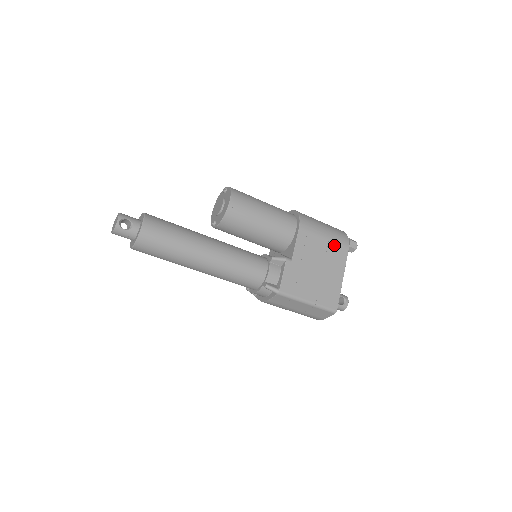
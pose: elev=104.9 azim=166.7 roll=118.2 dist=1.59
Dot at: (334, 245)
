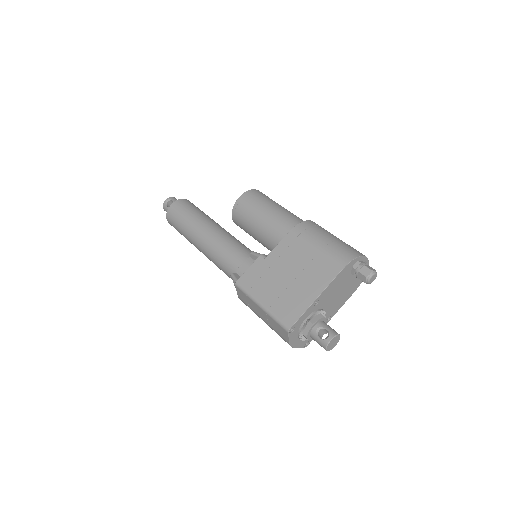
Dot at: (325, 258)
